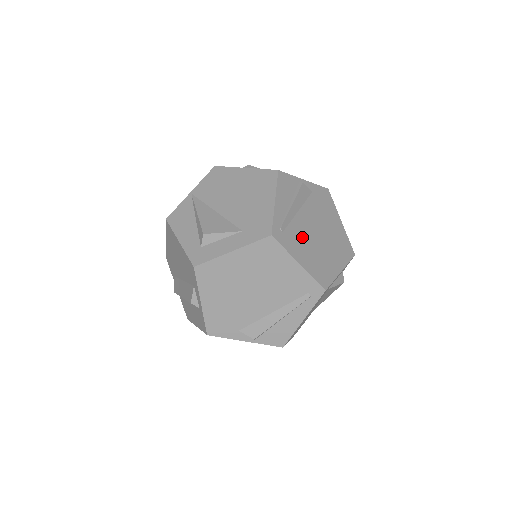
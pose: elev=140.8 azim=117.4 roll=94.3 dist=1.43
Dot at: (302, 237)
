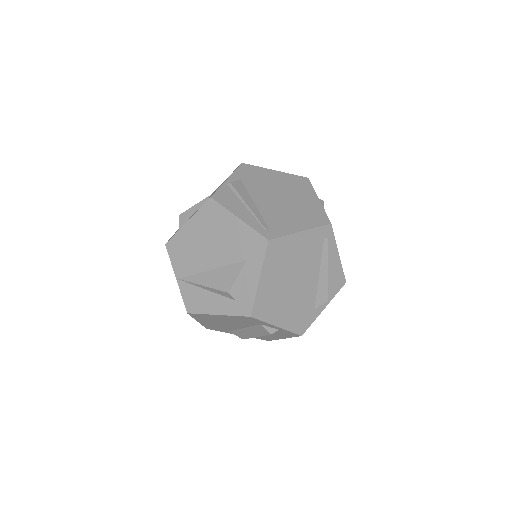
Dot at: (278, 214)
